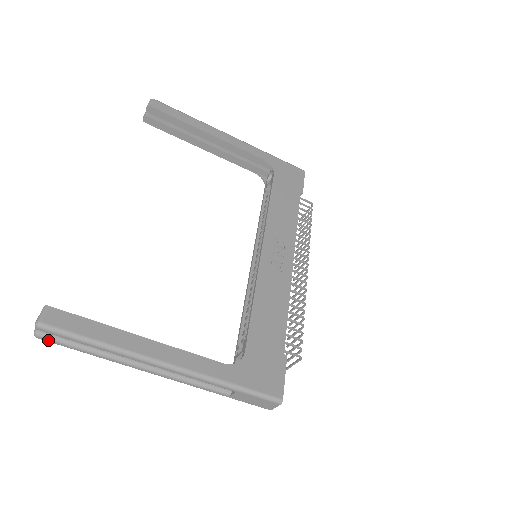
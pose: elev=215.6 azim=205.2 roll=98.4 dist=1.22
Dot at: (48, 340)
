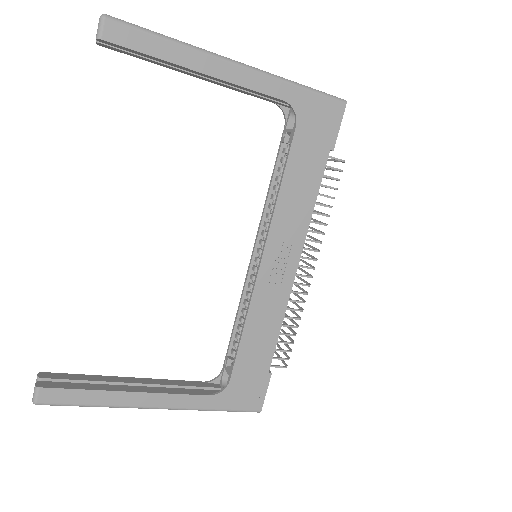
Dot at: occluded
